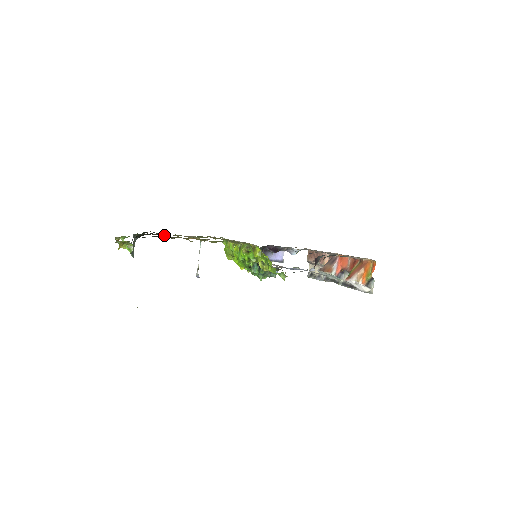
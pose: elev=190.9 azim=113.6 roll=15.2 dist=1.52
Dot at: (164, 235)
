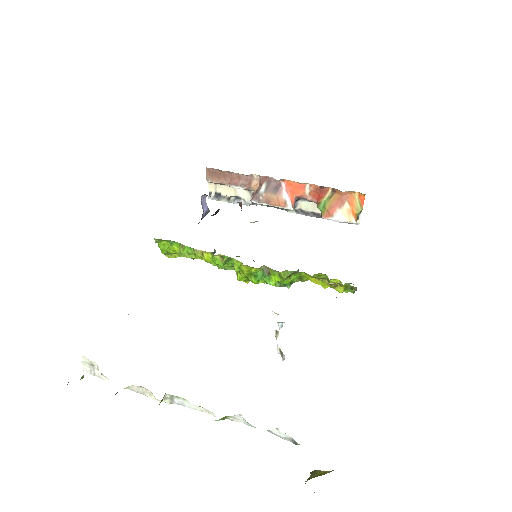
Dot at: occluded
